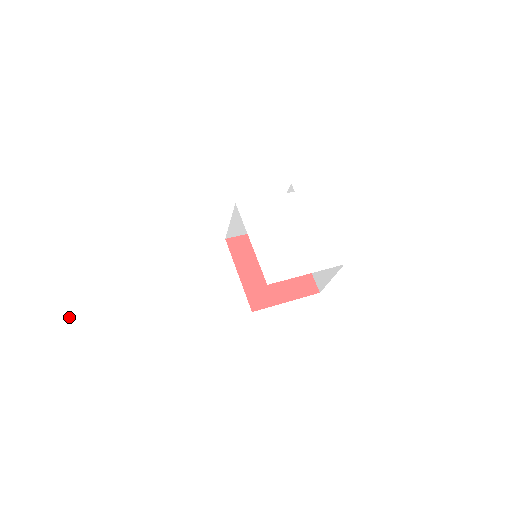
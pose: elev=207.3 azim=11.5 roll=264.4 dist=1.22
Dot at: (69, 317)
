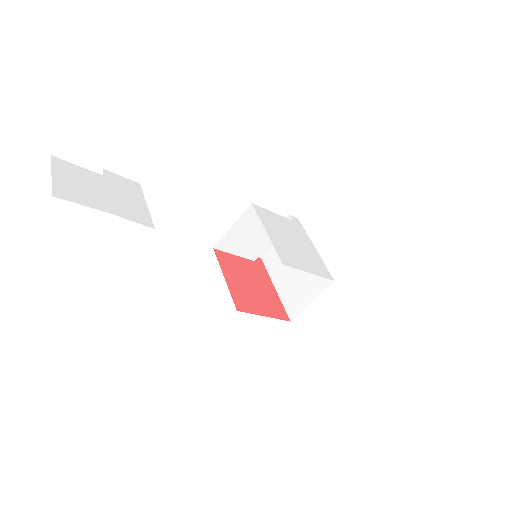
Dot at: (116, 197)
